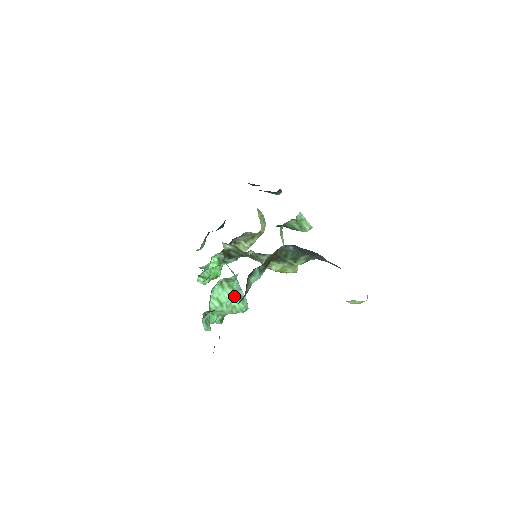
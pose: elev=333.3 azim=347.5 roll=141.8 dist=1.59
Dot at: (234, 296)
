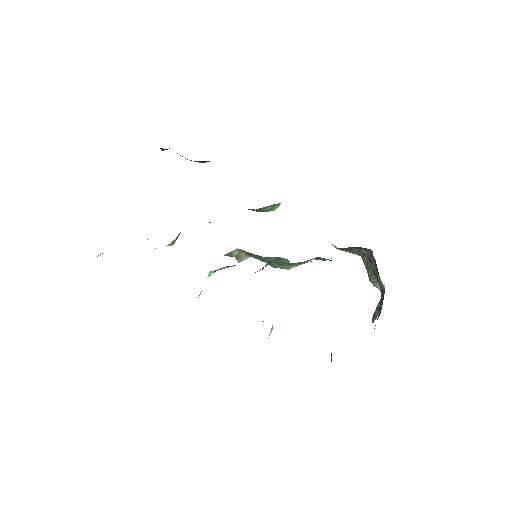
Dot at: occluded
